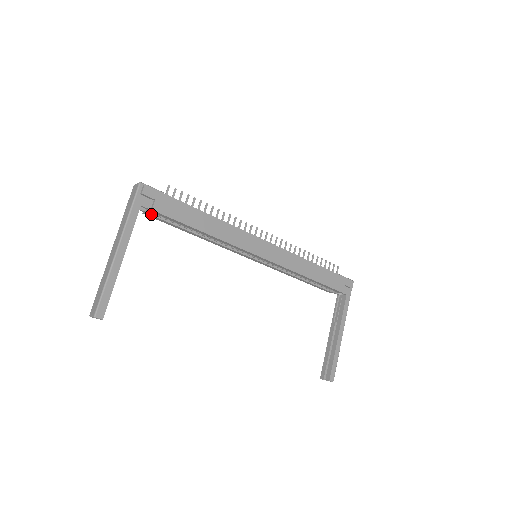
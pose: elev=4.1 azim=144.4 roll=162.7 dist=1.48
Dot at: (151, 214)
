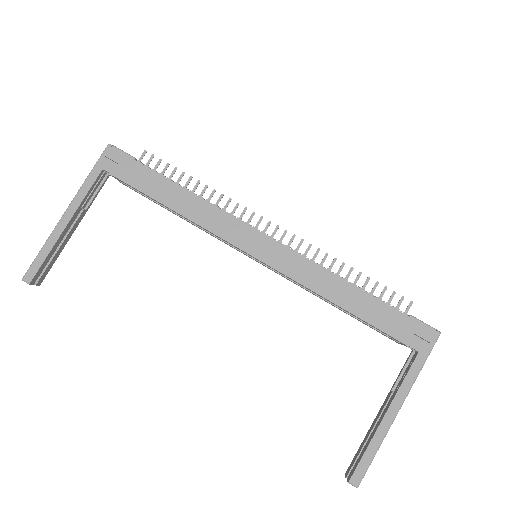
Dot at: (124, 183)
